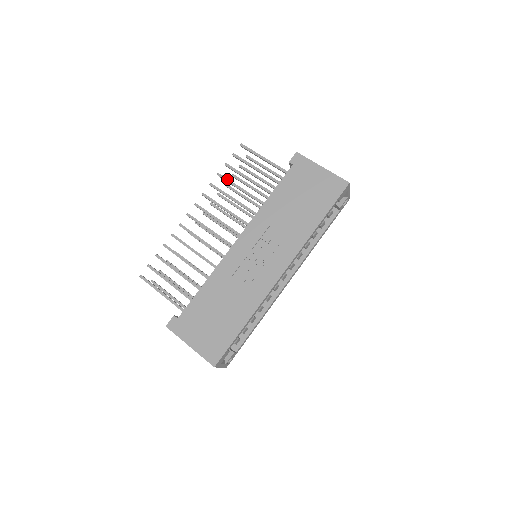
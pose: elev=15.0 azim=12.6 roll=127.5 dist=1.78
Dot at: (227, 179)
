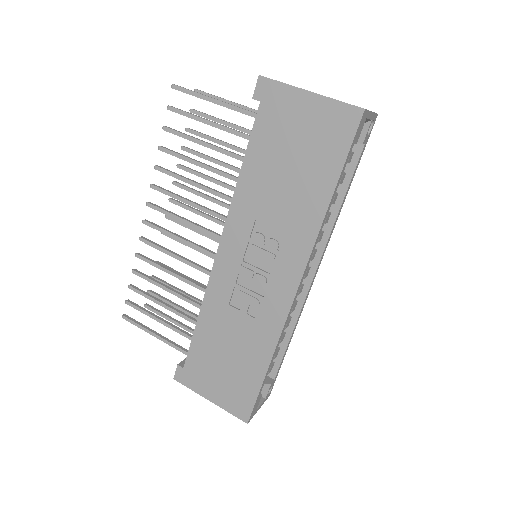
Dot at: (174, 153)
